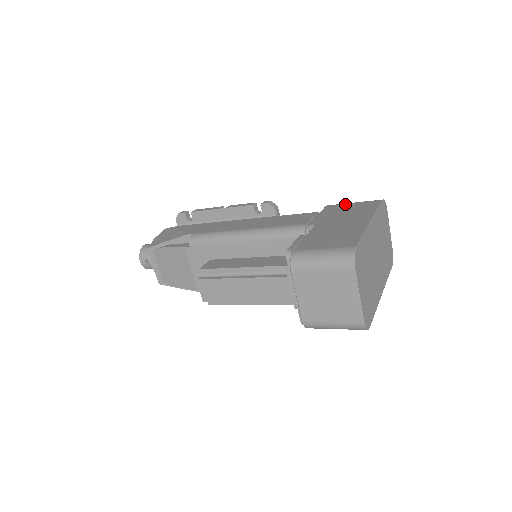
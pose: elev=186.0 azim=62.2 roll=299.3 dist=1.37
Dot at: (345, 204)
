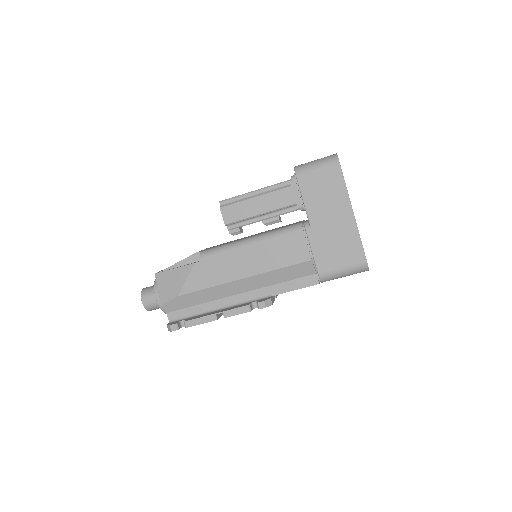
Dot at: occluded
